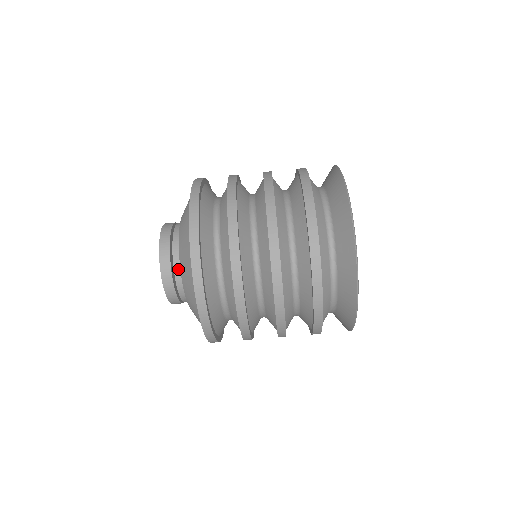
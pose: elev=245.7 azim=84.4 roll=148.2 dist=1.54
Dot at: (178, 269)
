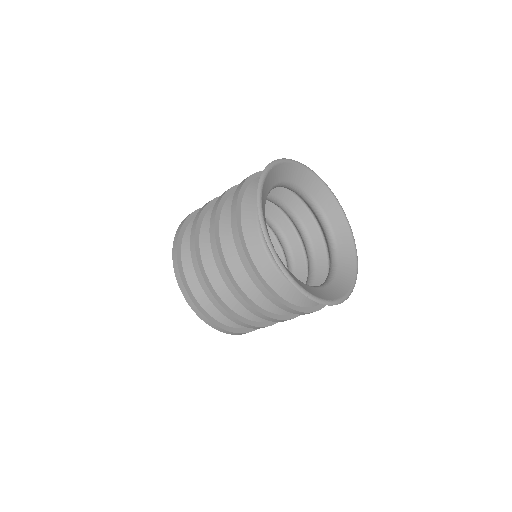
Dot at: occluded
